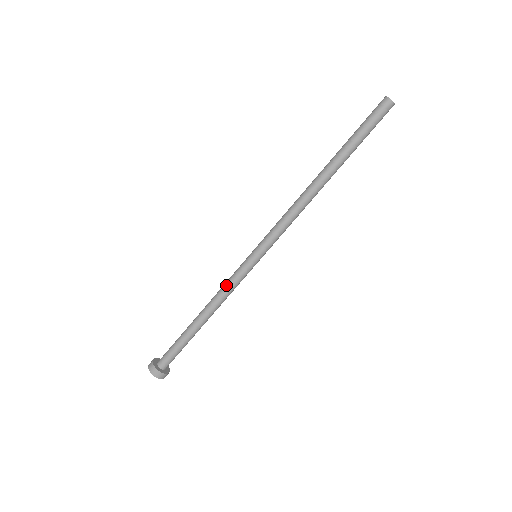
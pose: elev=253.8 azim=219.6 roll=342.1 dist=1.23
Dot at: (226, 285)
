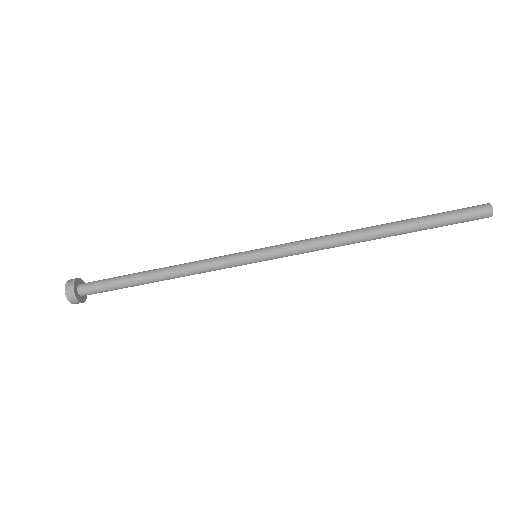
Dot at: (207, 259)
